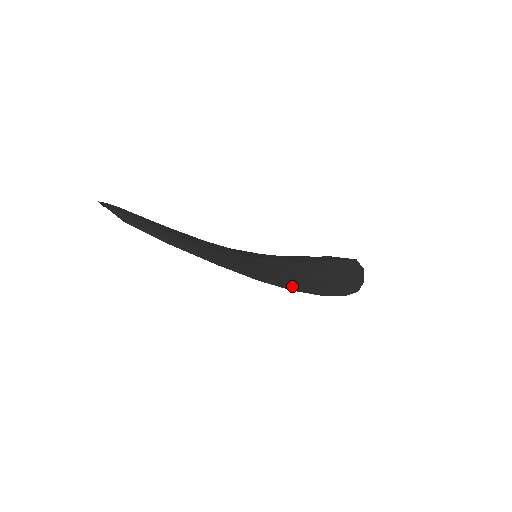
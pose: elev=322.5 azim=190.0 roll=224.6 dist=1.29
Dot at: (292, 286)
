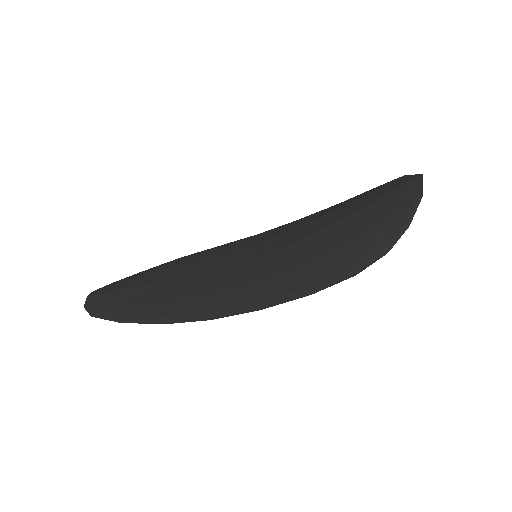
Dot at: (266, 300)
